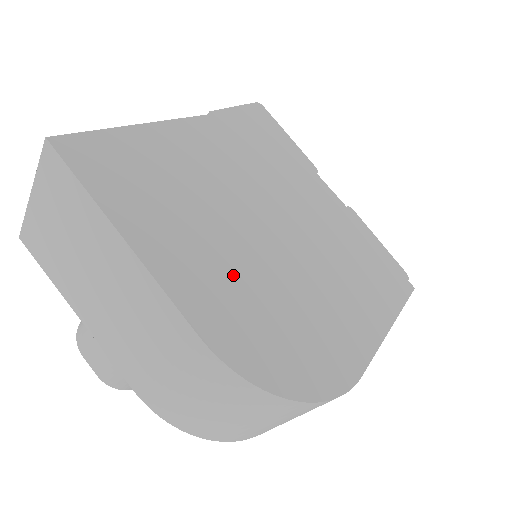
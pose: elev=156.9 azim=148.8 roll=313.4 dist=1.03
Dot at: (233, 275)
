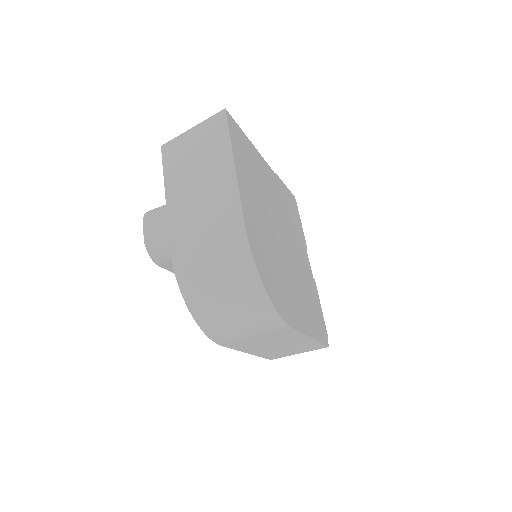
Dot at: (262, 226)
